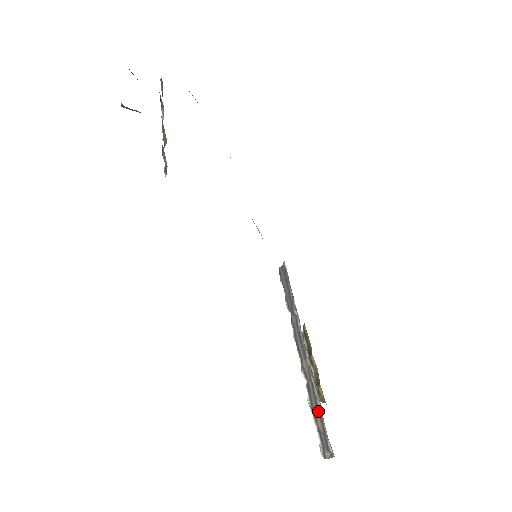
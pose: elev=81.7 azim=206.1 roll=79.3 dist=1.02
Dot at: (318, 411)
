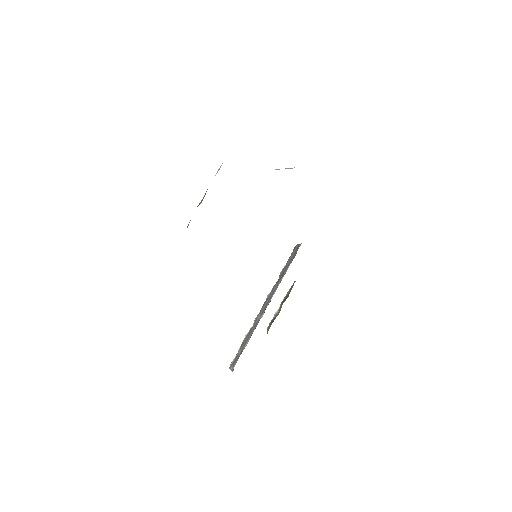
Dot at: (244, 346)
